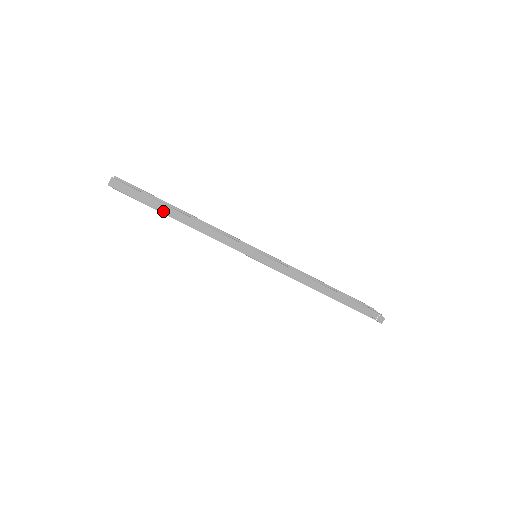
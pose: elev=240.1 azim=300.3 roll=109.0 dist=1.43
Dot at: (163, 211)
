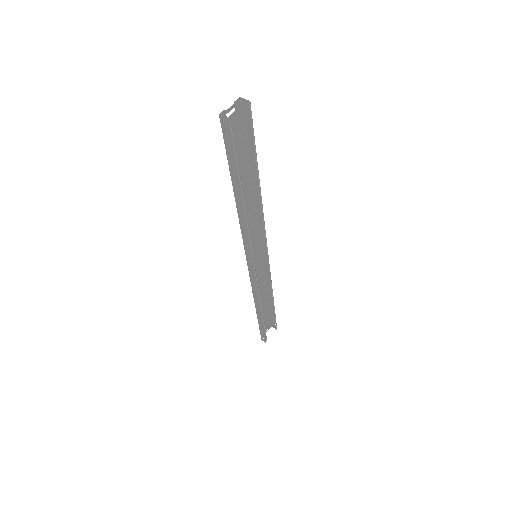
Dot at: (233, 180)
